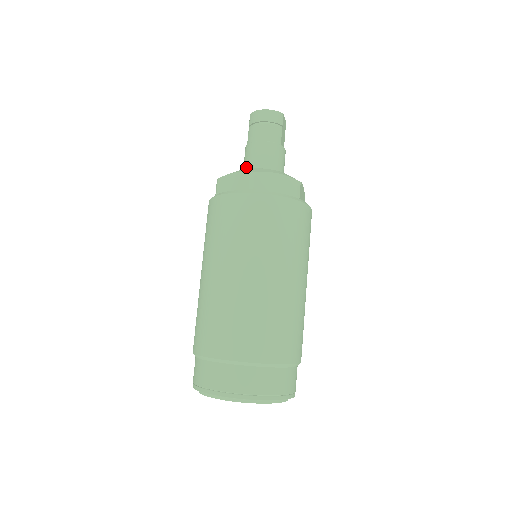
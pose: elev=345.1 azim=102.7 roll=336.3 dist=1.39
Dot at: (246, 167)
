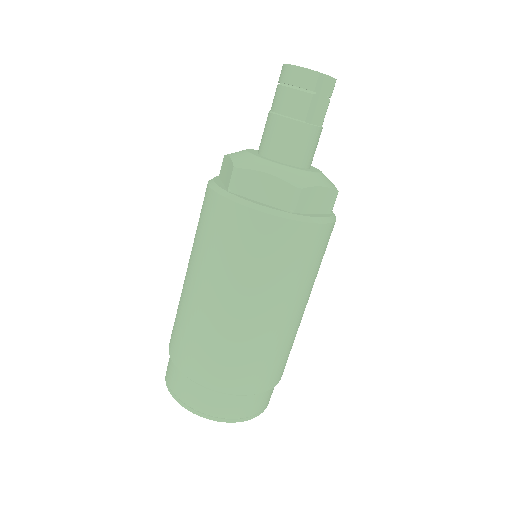
Dot at: occluded
